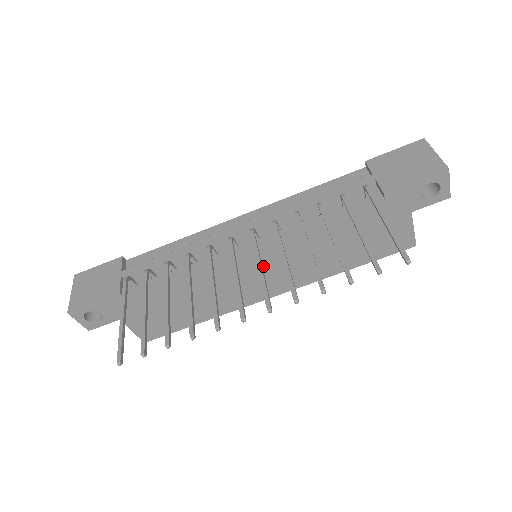
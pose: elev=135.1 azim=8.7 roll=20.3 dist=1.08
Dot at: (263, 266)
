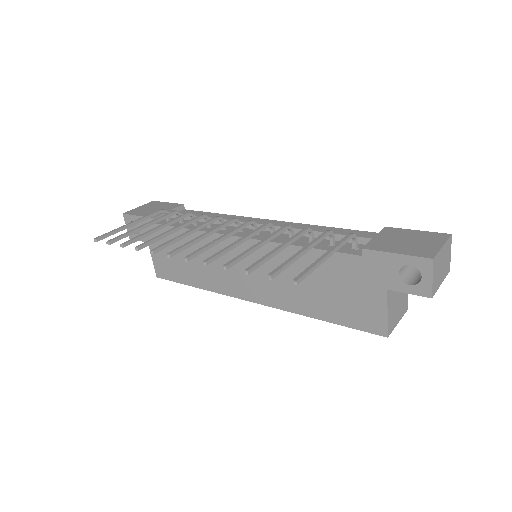
Dot at: (249, 262)
